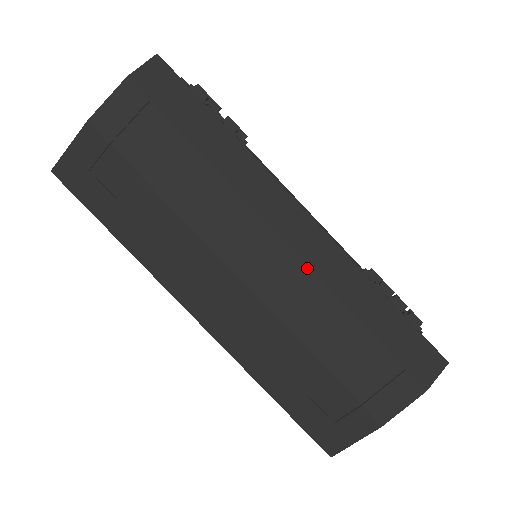
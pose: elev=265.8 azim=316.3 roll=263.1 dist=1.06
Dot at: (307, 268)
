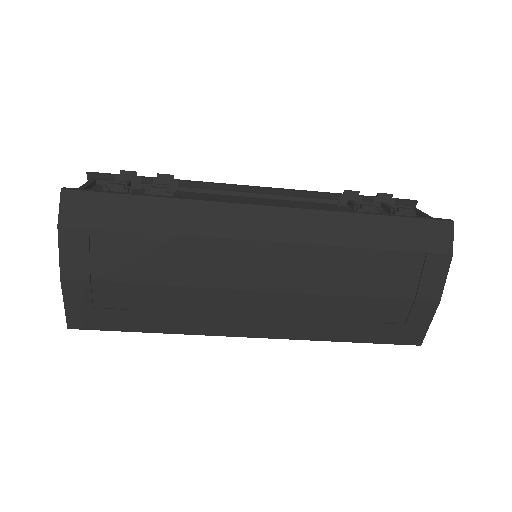
Dot at: (301, 245)
